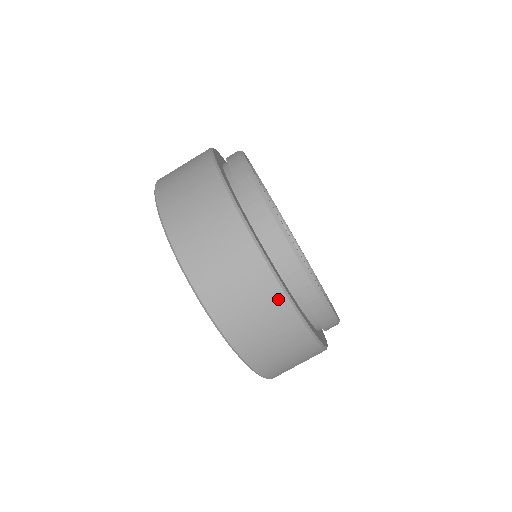
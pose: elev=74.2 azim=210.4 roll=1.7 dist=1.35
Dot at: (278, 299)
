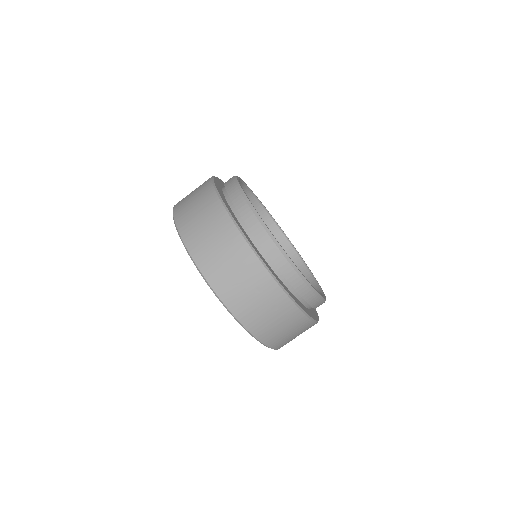
Dot at: (247, 254)
